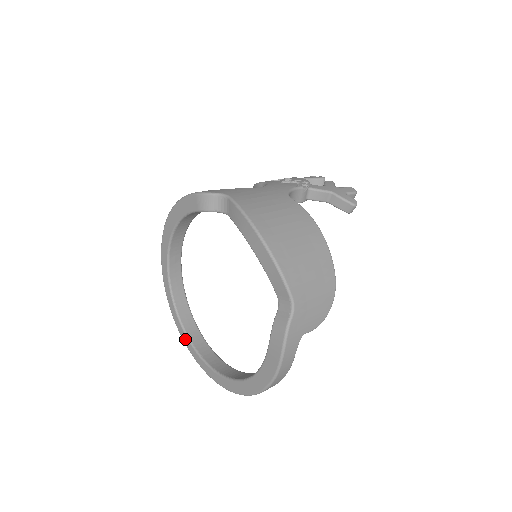
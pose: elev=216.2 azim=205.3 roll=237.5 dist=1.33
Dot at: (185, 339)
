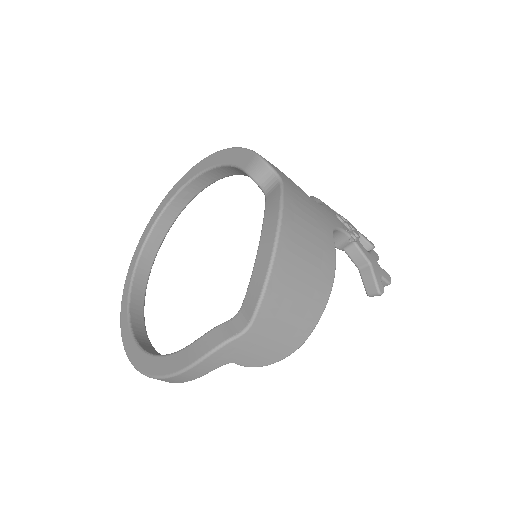
Dot at: (131, 269)
